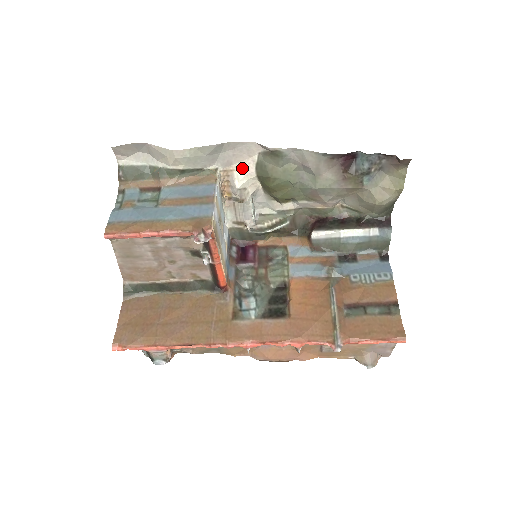
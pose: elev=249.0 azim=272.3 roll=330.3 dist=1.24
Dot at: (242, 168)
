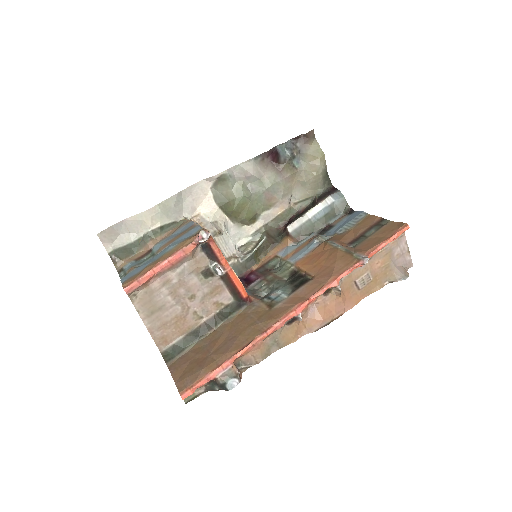
Dot at: (205, 208)
